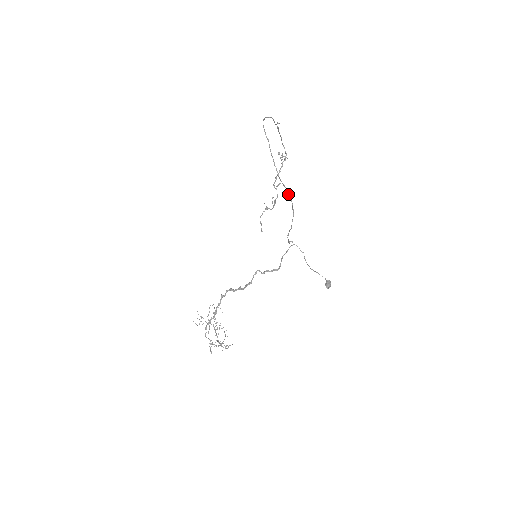
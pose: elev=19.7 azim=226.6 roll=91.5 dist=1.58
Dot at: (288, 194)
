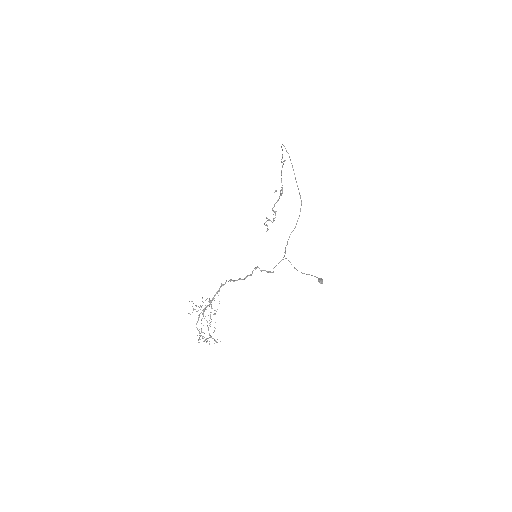
Dot at: (299, 194)
